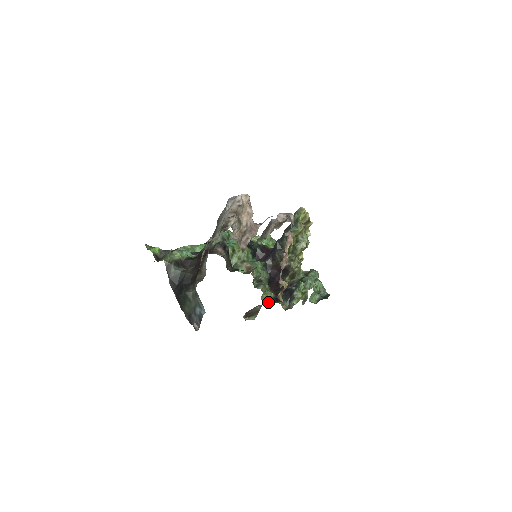
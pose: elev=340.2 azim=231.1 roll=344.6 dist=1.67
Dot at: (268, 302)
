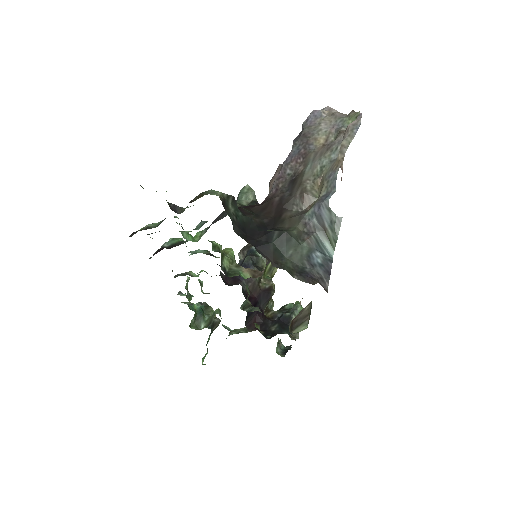
Dot at: (267, 336)
